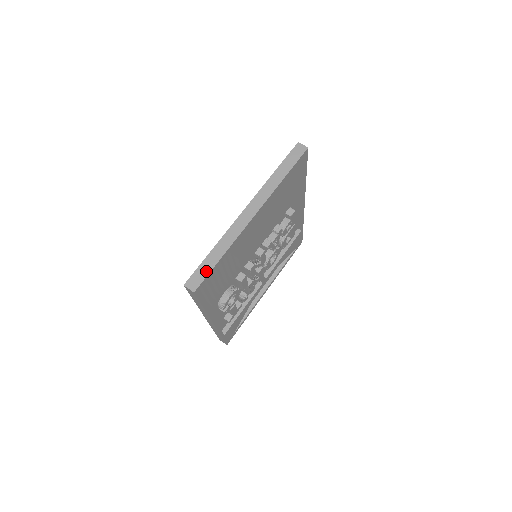
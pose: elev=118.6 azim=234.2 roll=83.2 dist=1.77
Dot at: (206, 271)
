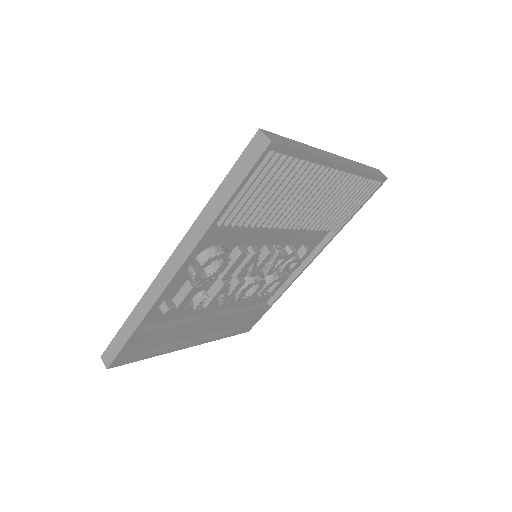
Dot at: (289, 144)
